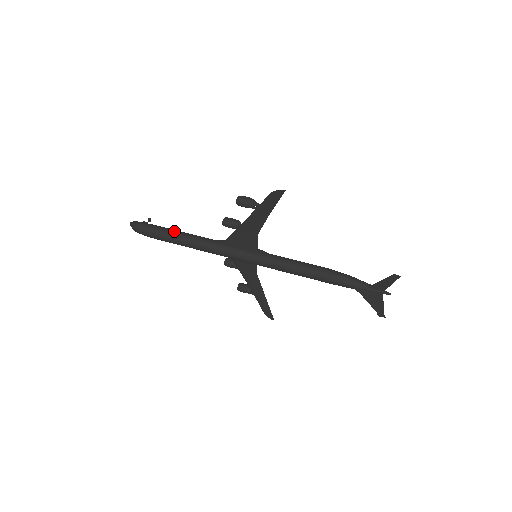
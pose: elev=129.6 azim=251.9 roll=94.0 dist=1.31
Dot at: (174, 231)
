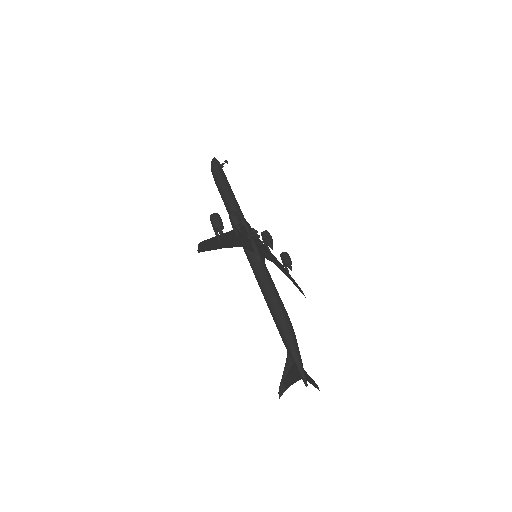
Dot at: (223, 190)
